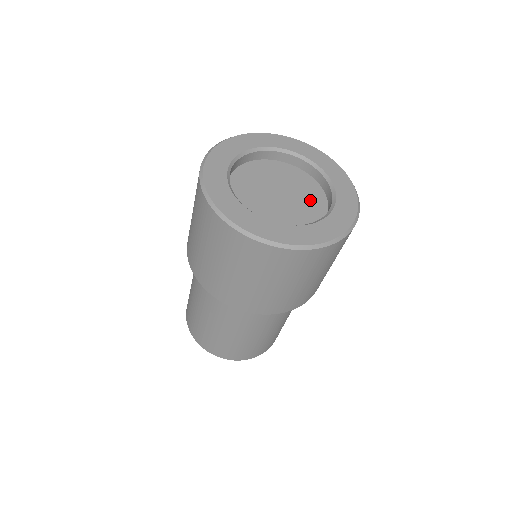
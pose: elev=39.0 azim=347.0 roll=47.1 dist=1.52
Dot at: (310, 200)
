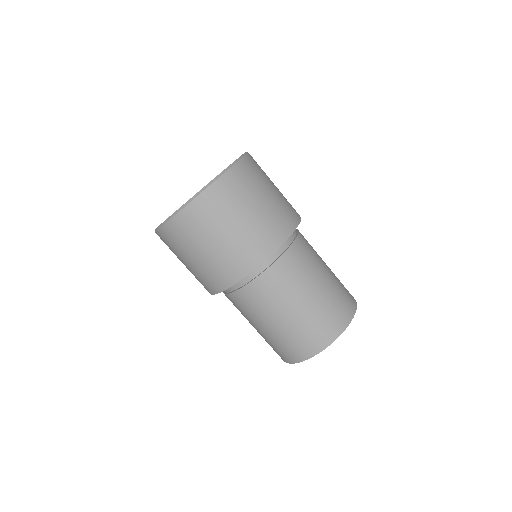
Dot at: occluded
